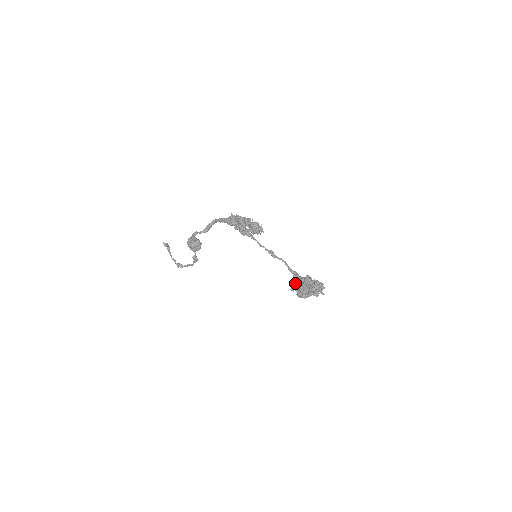
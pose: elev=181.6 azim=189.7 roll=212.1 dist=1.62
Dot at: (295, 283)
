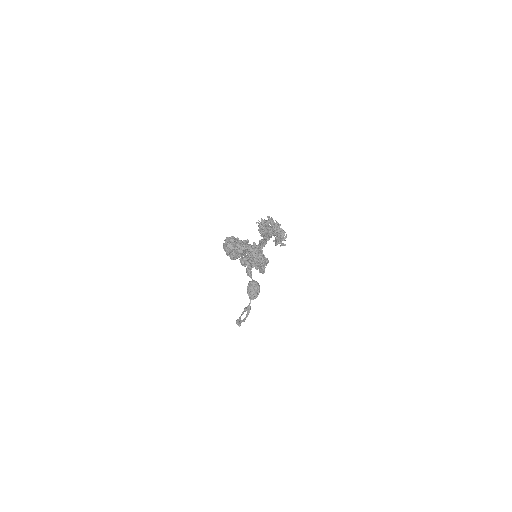
Dot at: (233, 236)
